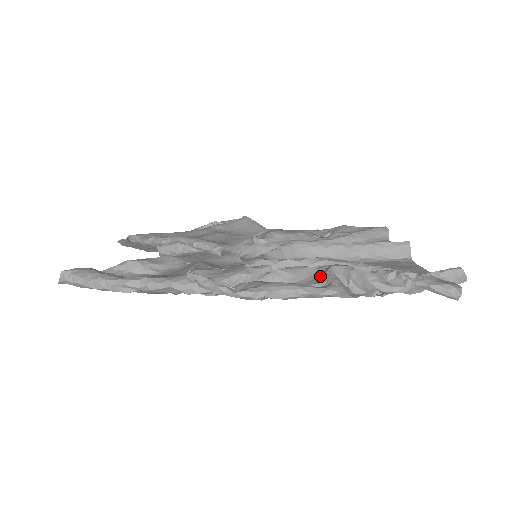
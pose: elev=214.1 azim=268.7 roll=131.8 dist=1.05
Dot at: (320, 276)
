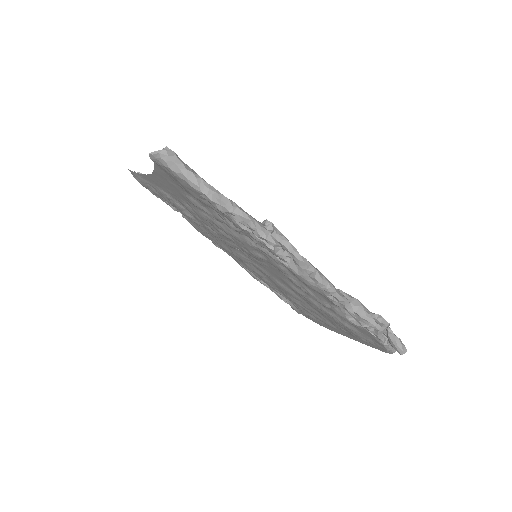
Dot at: occluded
